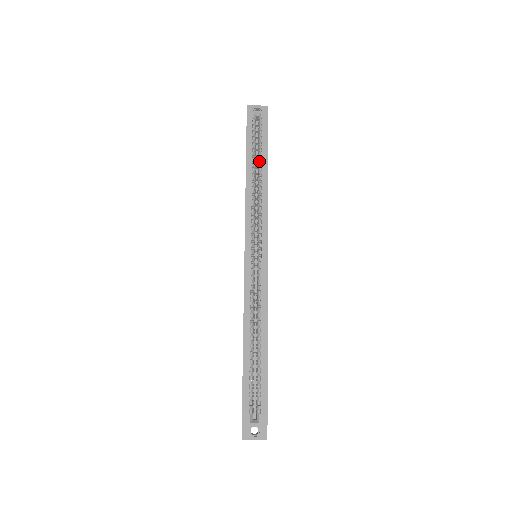
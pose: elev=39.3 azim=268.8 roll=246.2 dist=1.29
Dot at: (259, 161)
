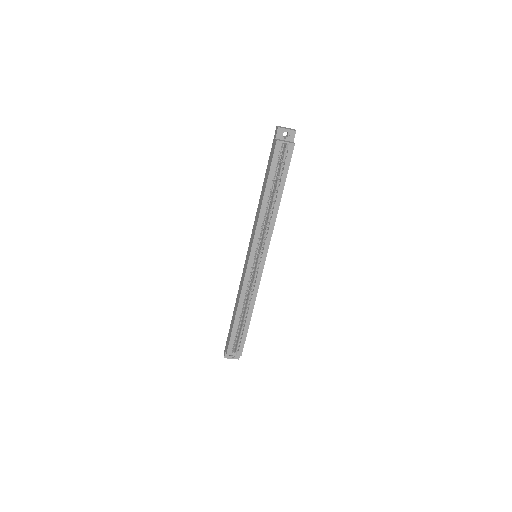
Dot at: (276, 189)
